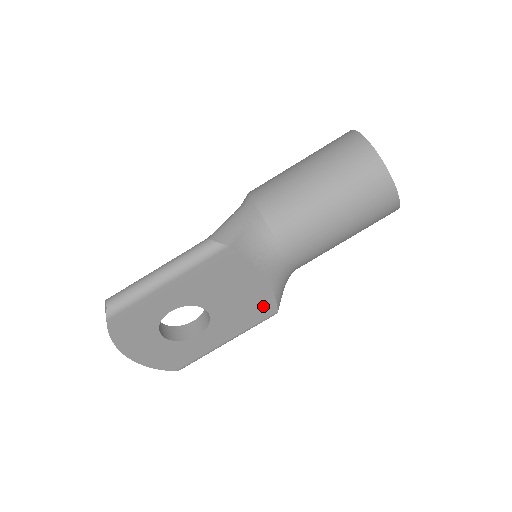
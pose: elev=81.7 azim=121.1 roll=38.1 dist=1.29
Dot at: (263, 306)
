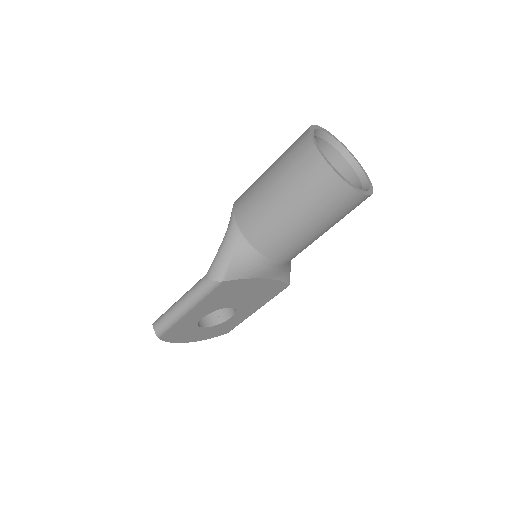
Dot at: (275, 288)
